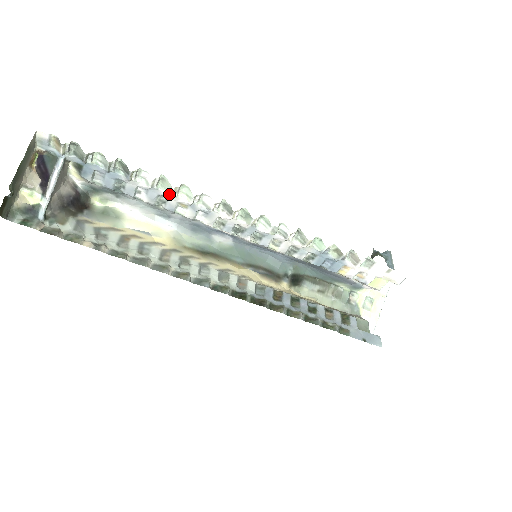
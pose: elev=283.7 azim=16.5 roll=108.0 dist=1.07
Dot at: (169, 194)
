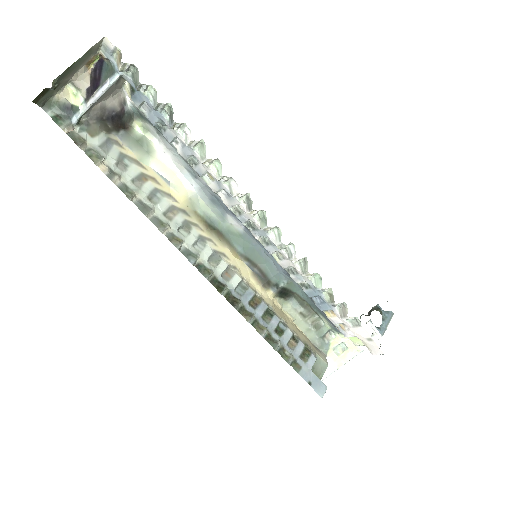
Dot at: (201, 160)
